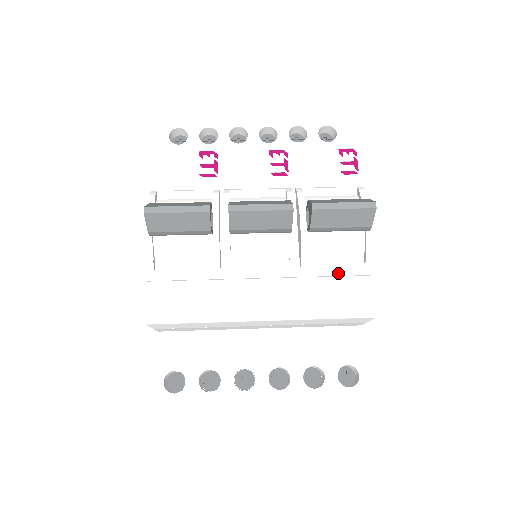
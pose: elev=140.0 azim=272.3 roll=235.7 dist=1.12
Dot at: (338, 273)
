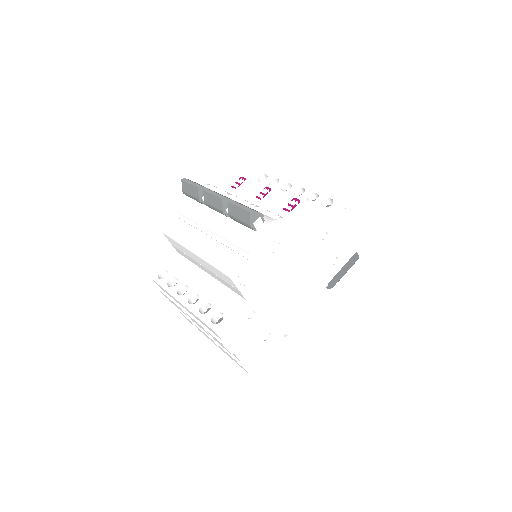
Dot at: (235, 249)
